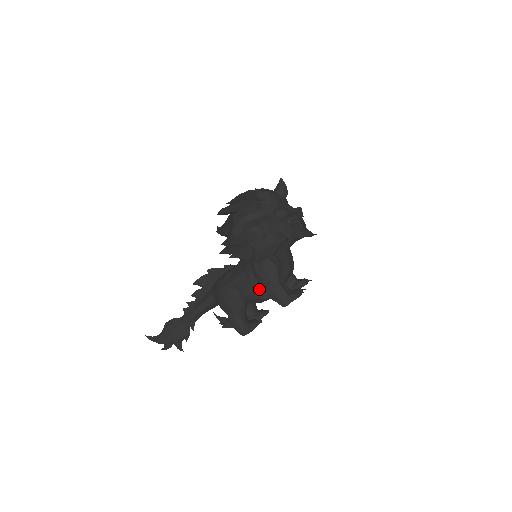
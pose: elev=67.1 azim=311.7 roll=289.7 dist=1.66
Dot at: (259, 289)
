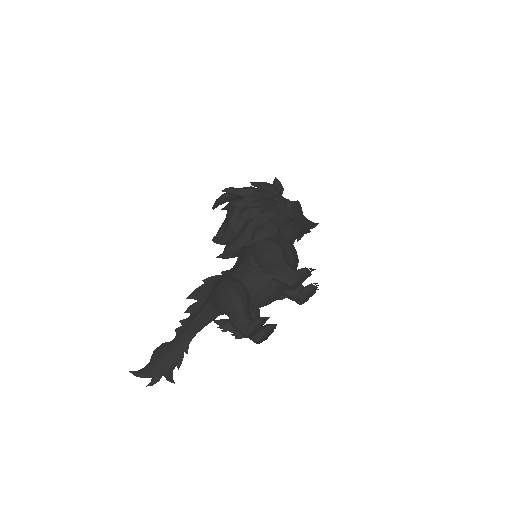
Dot at: (262, 270)
